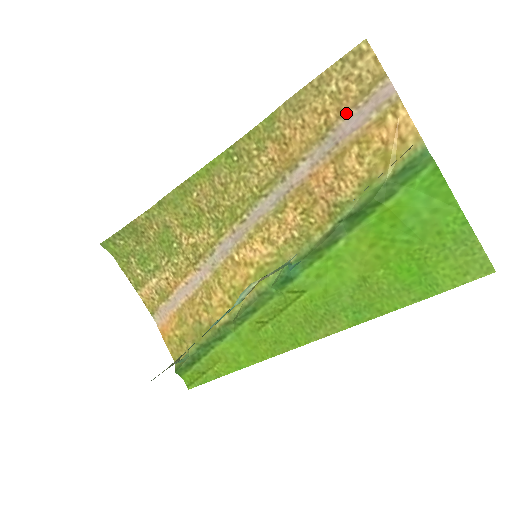
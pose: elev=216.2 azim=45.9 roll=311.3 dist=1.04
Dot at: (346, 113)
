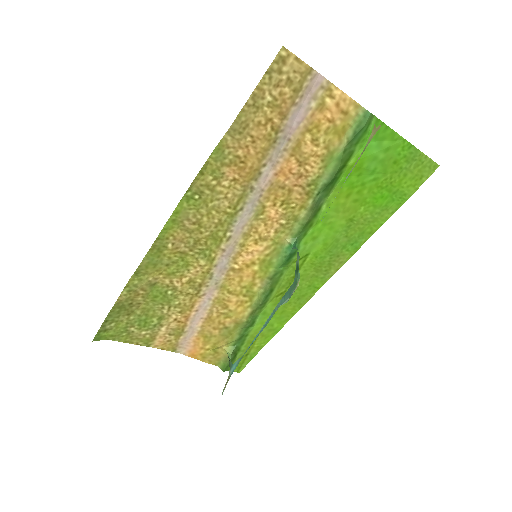
Dot at: (288, 113)
